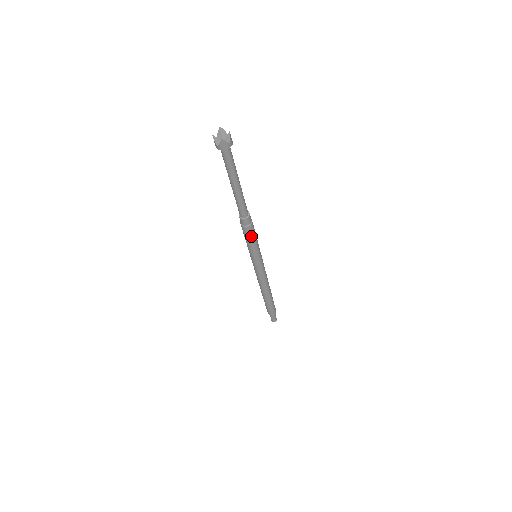
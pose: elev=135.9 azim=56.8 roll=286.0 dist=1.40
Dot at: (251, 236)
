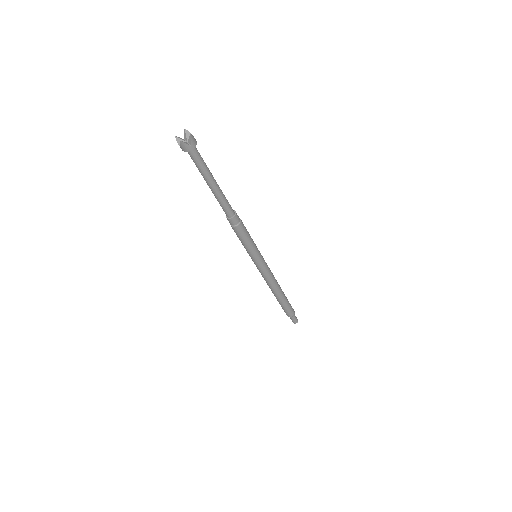
Dot at: (242, 236)
